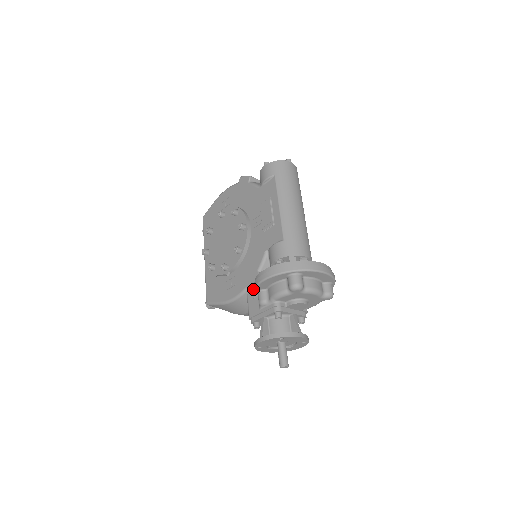
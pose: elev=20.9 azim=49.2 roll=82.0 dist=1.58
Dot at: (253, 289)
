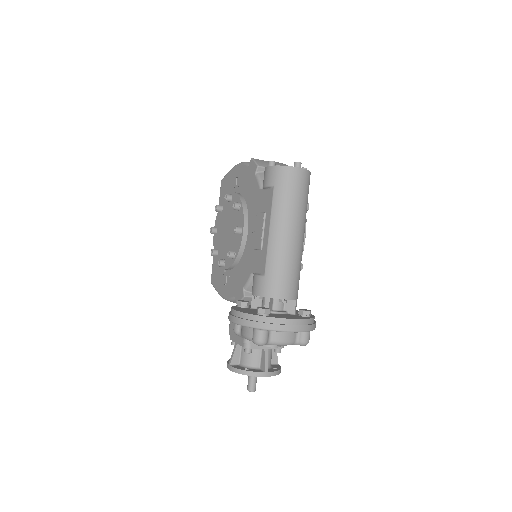
Dot at: occluded
